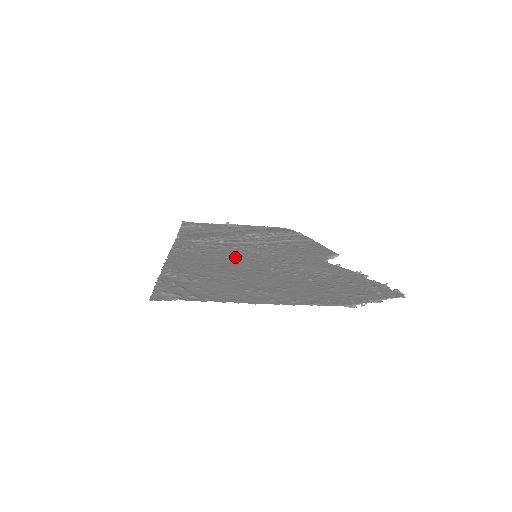
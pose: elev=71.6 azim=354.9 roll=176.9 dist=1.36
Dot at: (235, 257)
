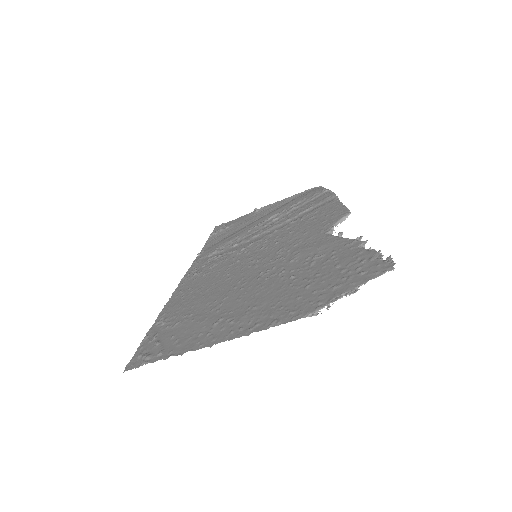
Dot at: (234, 267)
